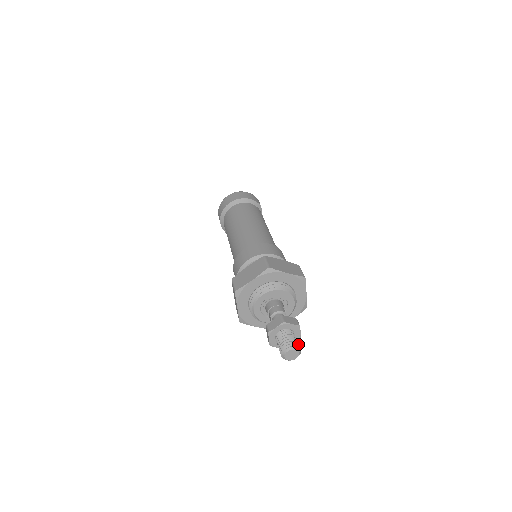
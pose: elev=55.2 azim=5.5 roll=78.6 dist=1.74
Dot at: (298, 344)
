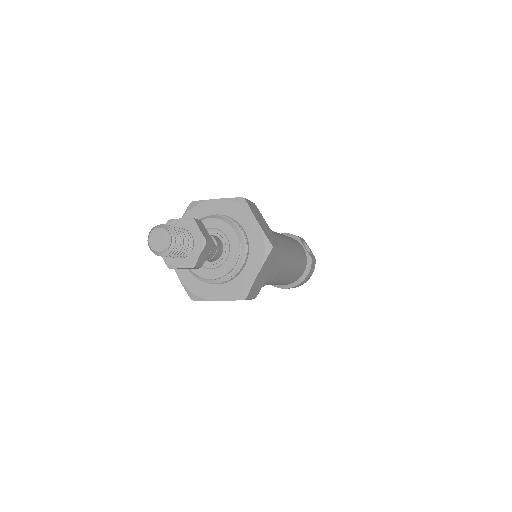
Dot at: (175, 228)
